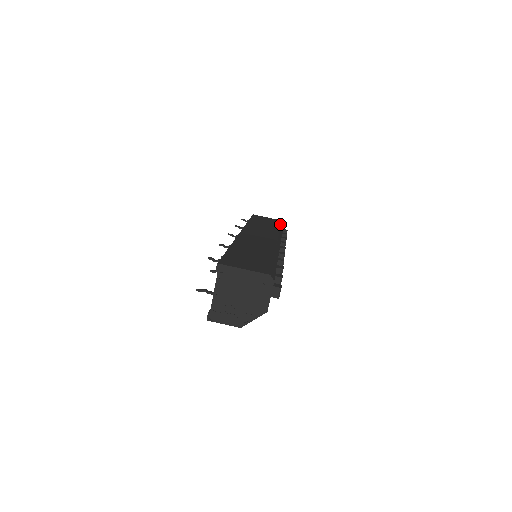
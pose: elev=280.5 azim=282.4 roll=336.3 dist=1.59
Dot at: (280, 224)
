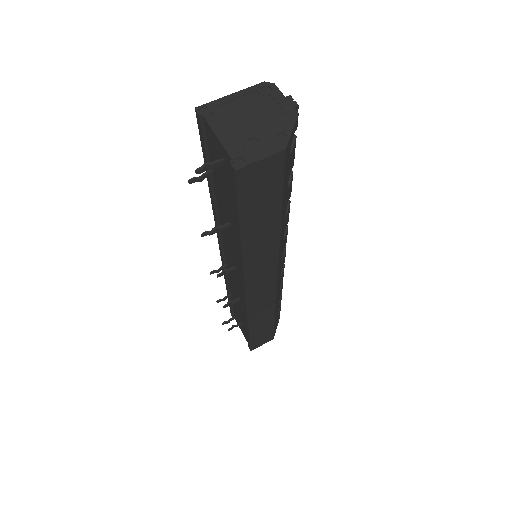
Dot at: occluded
